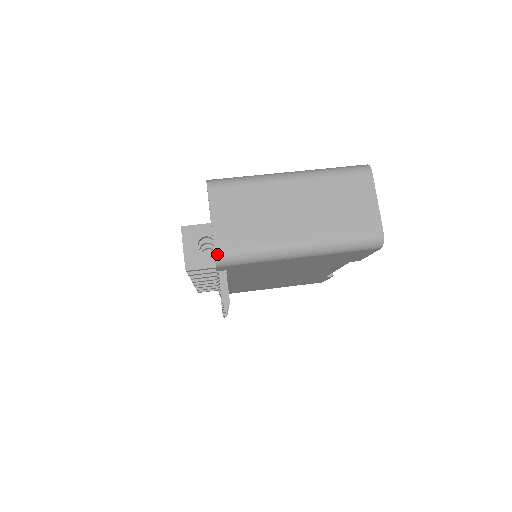
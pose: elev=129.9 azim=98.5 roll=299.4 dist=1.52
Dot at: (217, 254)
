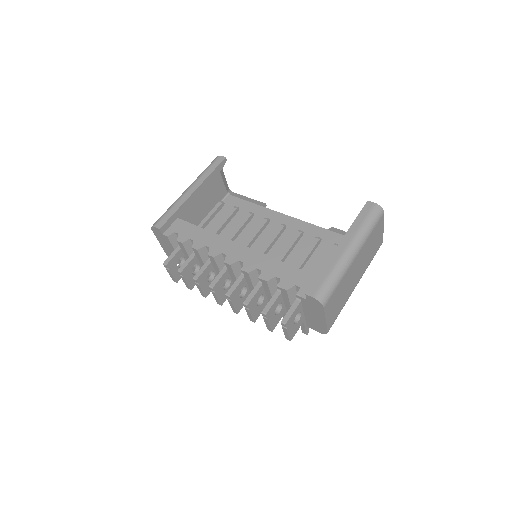
Dot at: occluded
